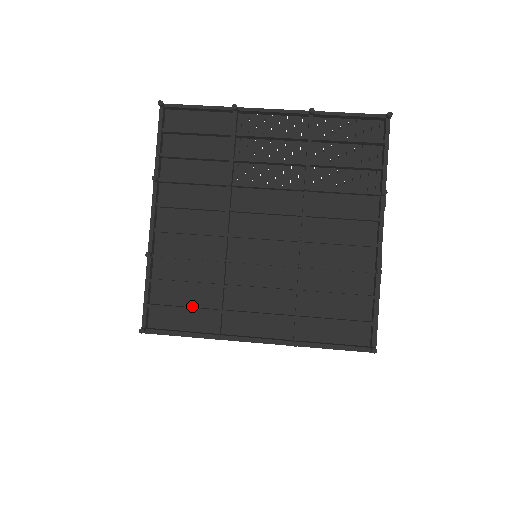
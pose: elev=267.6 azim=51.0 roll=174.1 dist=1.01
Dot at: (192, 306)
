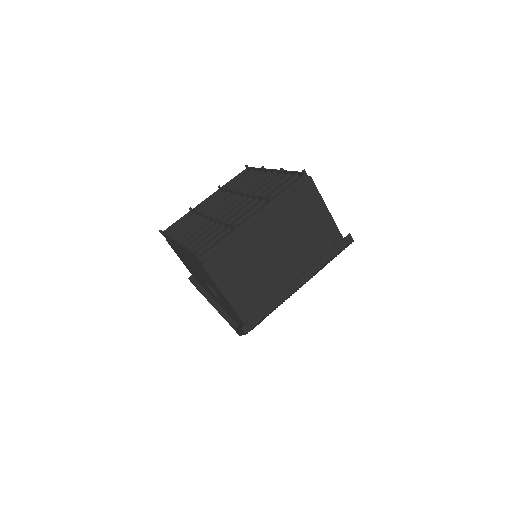
Dot at: (218, 240)
